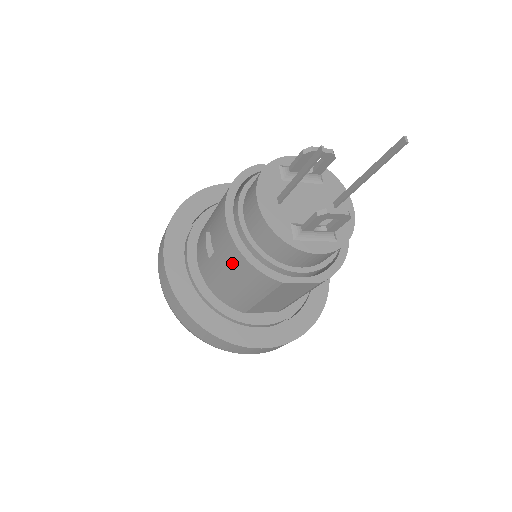
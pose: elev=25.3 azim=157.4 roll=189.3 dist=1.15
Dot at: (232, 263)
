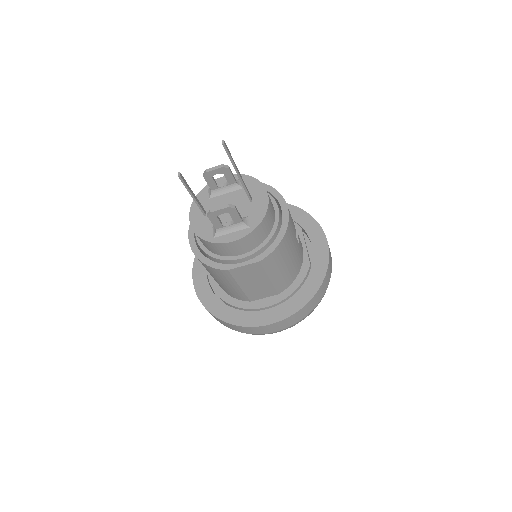
Dot at: occluded
